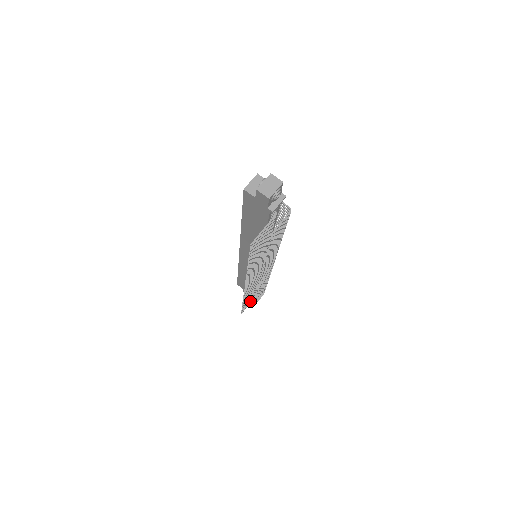
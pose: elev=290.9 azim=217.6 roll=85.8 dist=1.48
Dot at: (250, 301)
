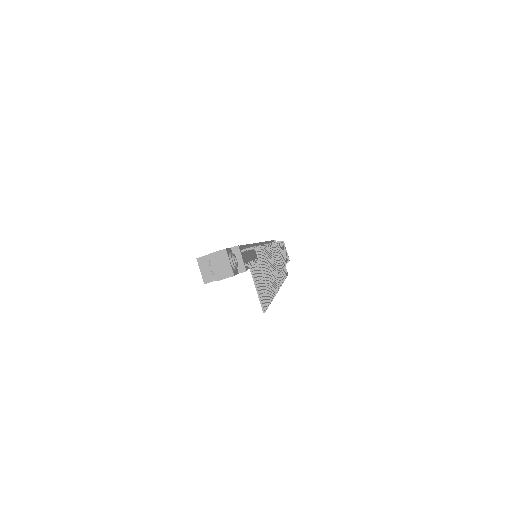
Dot at: occluded
